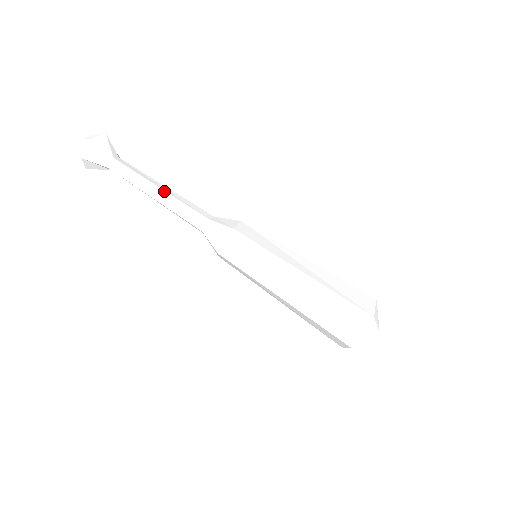
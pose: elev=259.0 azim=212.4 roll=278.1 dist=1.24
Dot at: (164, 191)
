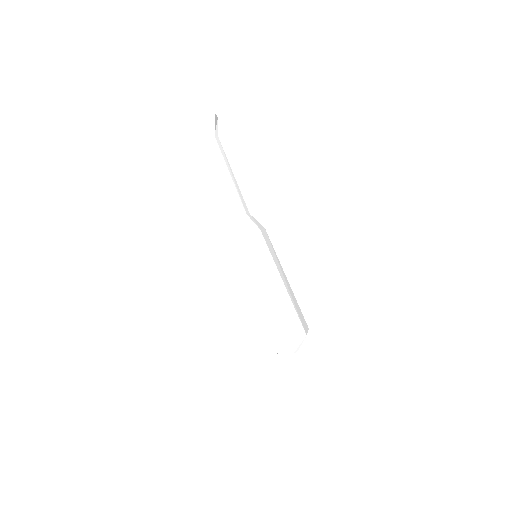
Dot at: (225, 179)
